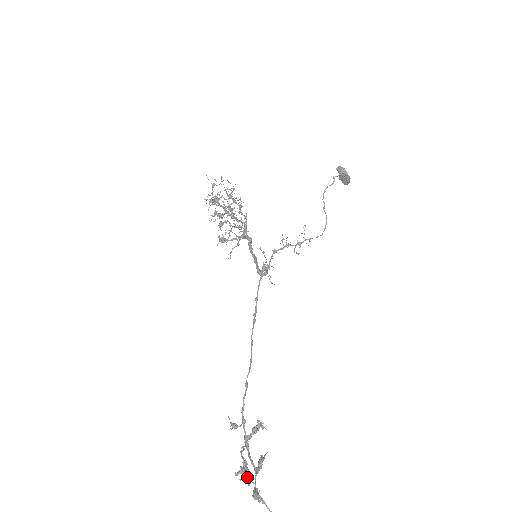
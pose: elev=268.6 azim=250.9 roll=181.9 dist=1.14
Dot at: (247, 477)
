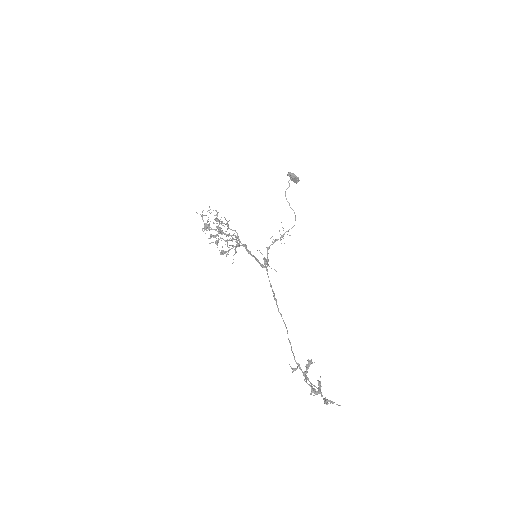
Dot at: (317, 393)
